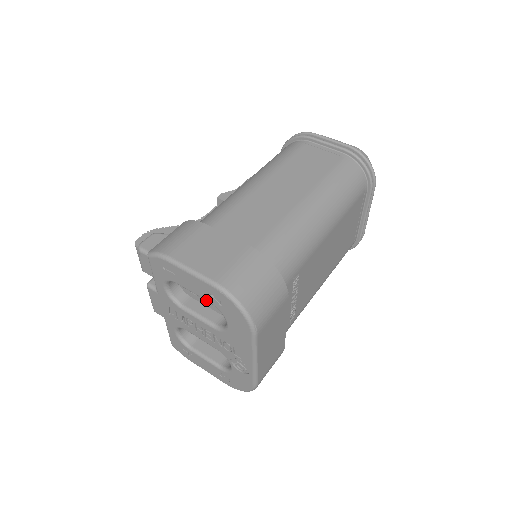
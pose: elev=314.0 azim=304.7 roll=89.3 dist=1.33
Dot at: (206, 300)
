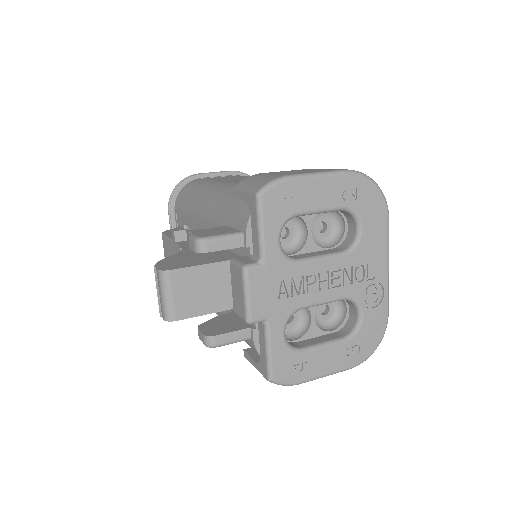
Dot at: (338, 207)
